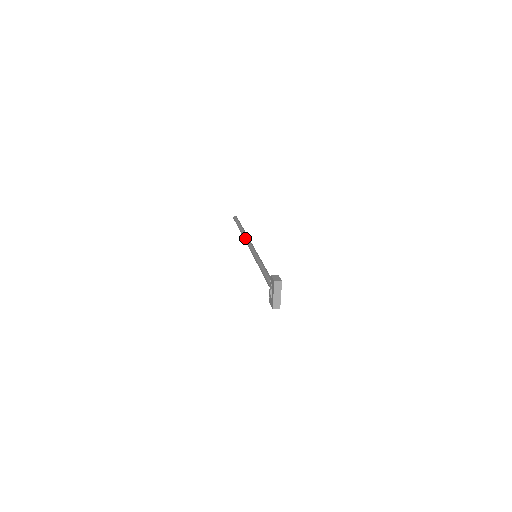
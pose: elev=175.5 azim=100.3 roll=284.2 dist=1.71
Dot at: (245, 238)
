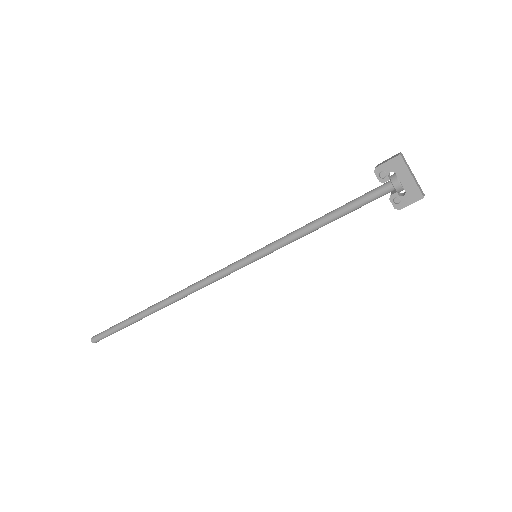
Dot at: (185, 290)
